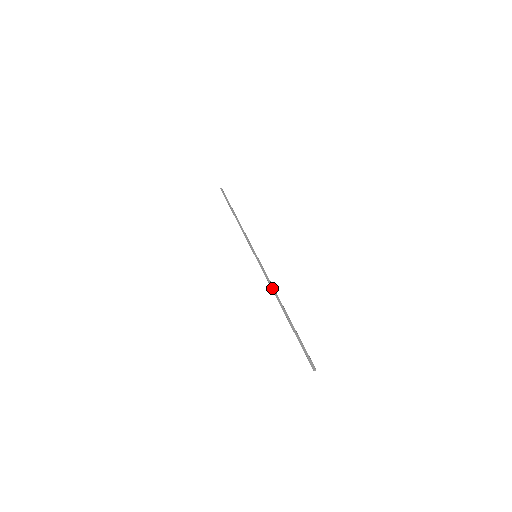
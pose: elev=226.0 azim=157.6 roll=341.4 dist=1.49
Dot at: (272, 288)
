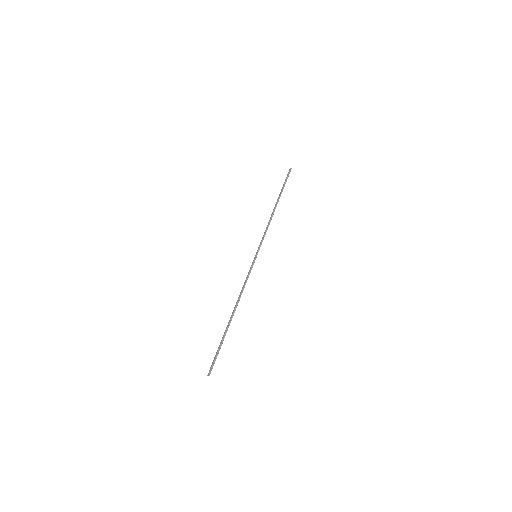
Dot at: (240, 293)
